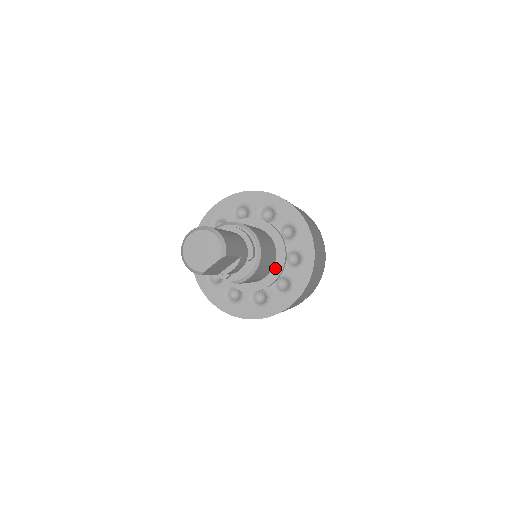
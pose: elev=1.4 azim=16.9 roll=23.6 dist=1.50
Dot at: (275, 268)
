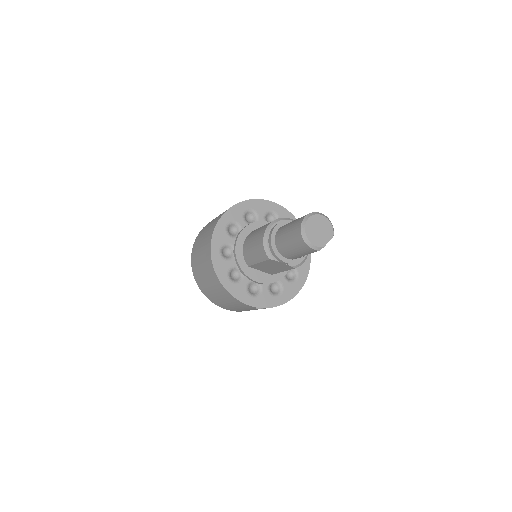
Dot at: occluded
